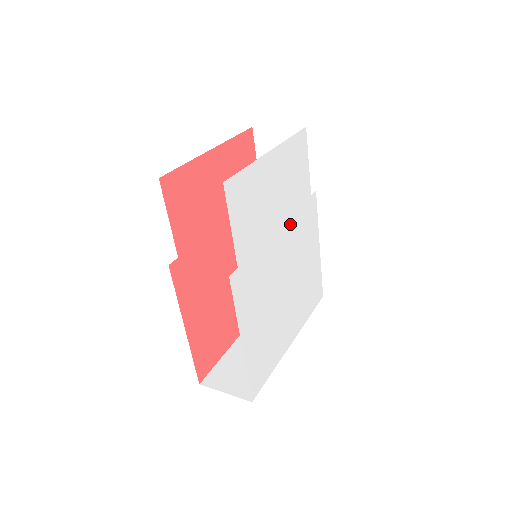
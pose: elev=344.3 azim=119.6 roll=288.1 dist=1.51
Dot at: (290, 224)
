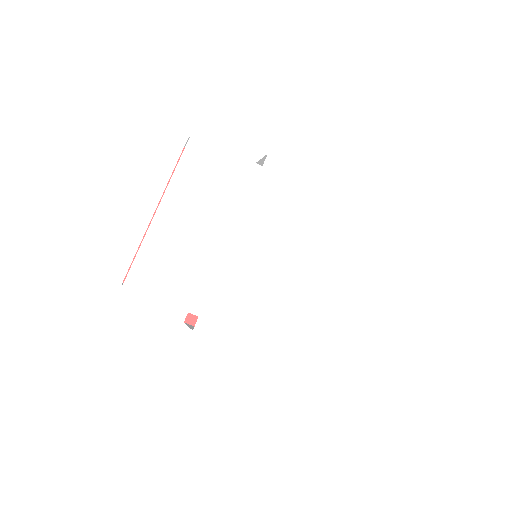
Dot at: (248, 221)
